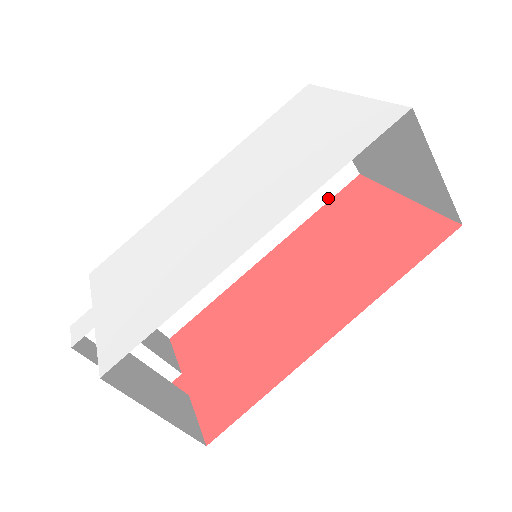
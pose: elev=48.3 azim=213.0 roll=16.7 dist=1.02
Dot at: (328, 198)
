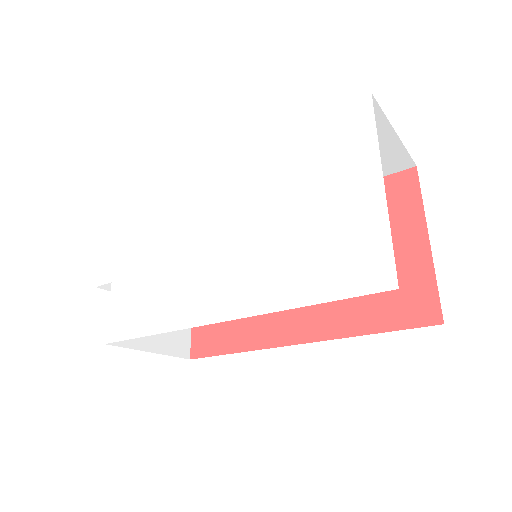
Dot at: occluded
